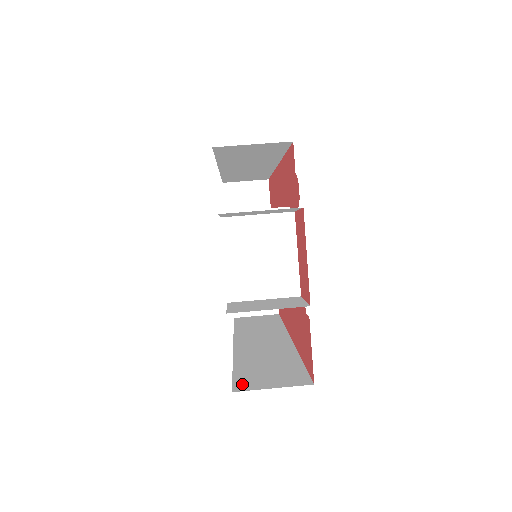
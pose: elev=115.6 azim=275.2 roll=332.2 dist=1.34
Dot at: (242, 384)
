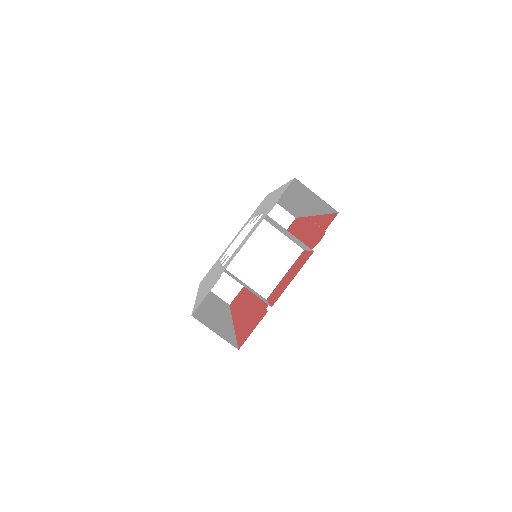
Dot at: (198, 317)
